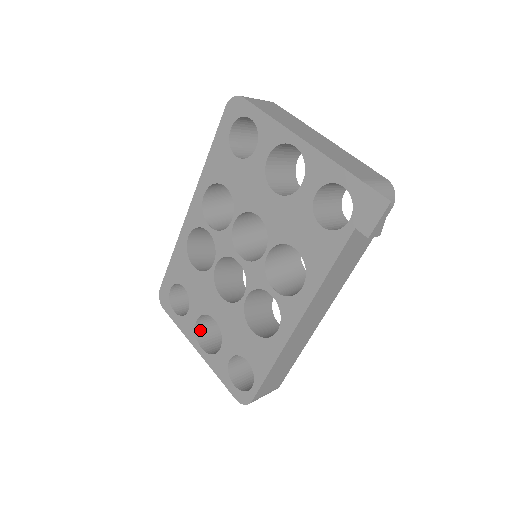
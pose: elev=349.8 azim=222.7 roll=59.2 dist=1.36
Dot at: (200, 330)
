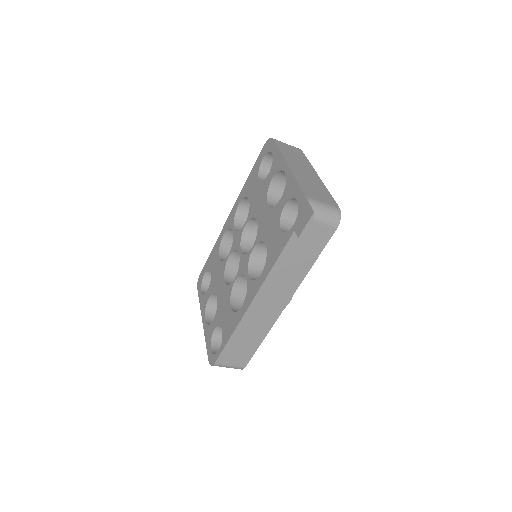
Dot at: (210, 307)
